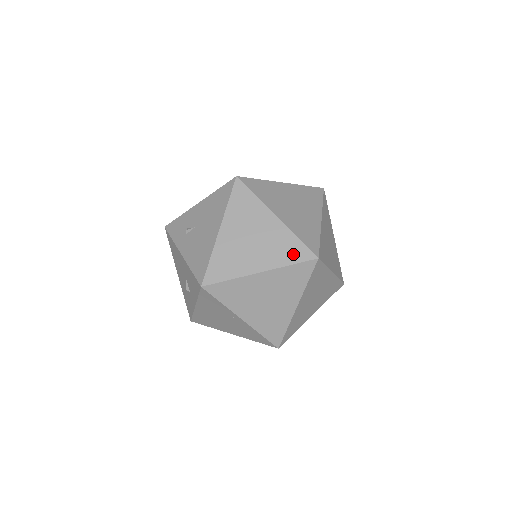
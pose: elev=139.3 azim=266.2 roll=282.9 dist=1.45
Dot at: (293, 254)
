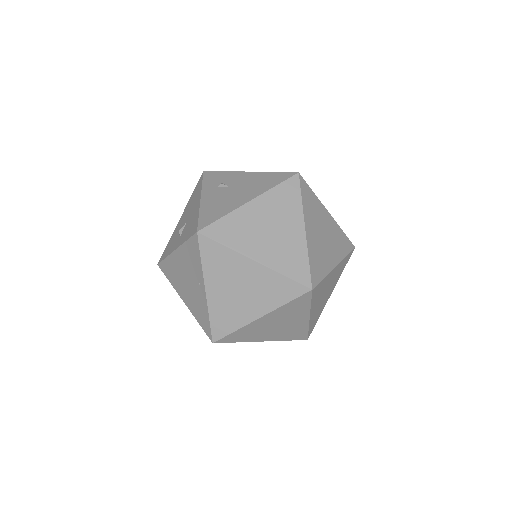
Dot at: (294, 269)
